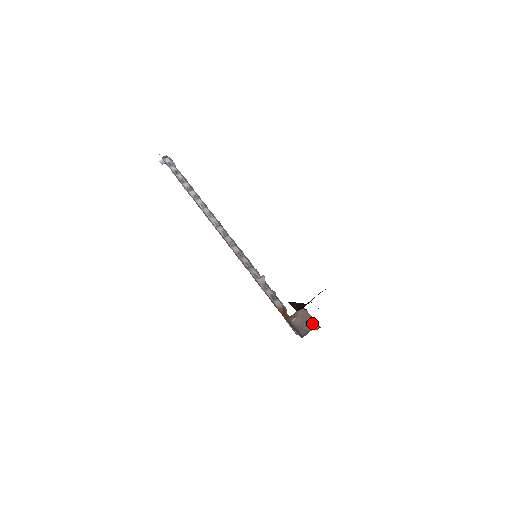
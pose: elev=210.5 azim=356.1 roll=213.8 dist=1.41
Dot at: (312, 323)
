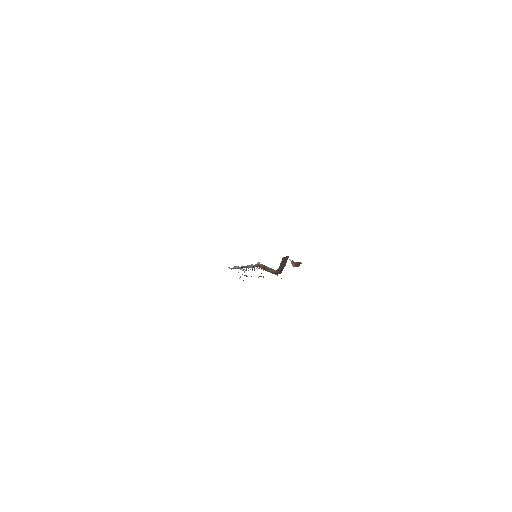
Dot at: (287, 258)
